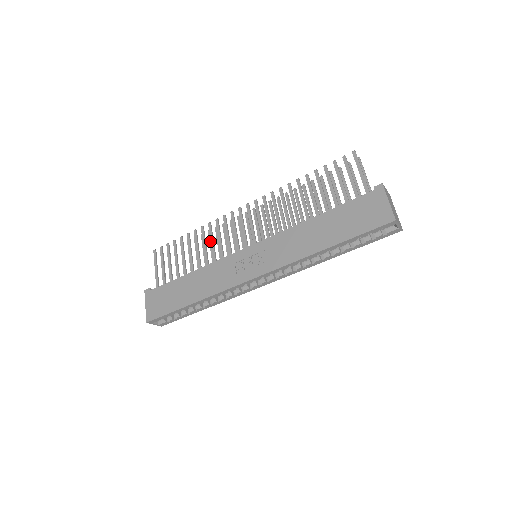
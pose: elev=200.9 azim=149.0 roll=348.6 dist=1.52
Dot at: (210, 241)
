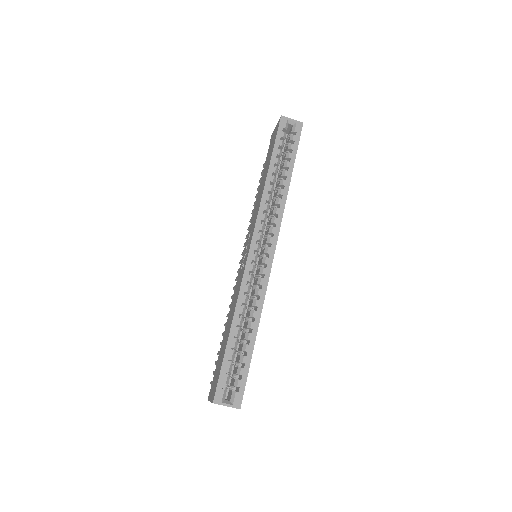
Dot at: occluded
